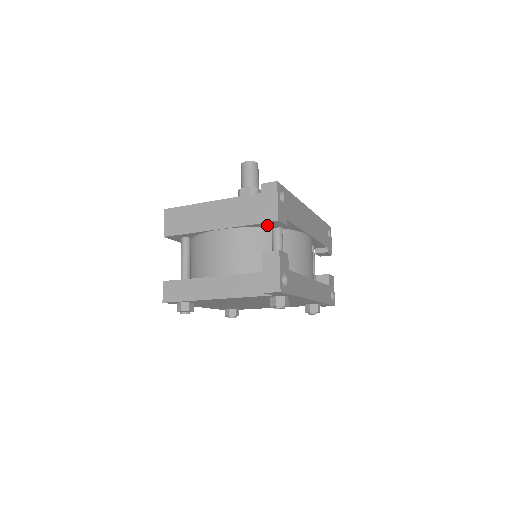
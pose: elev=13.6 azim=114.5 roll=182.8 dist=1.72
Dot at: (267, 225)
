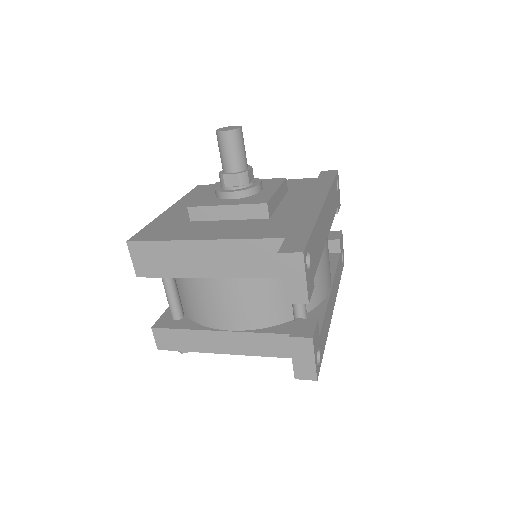
Dot at: occluded
